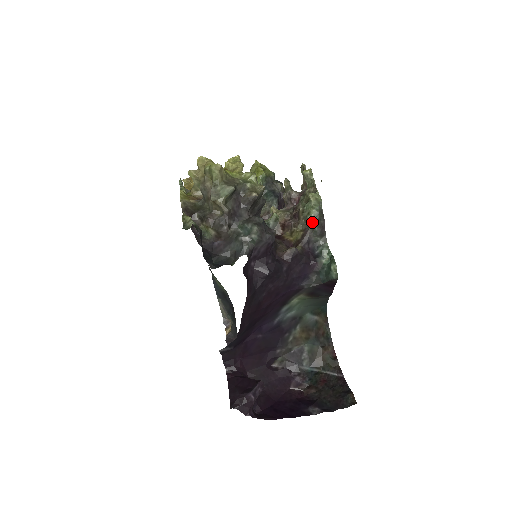
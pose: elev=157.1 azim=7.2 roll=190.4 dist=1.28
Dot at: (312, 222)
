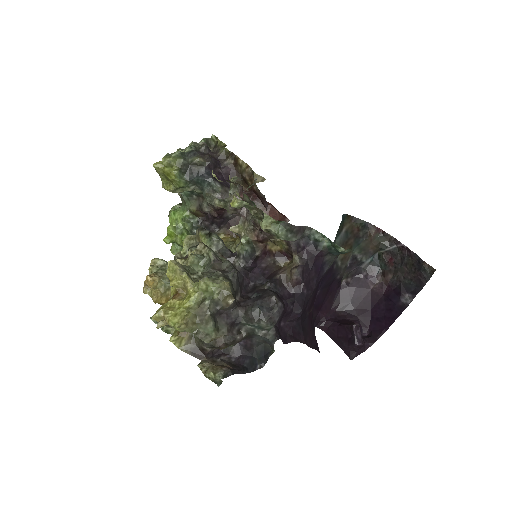
Dot at: (288, 240)
